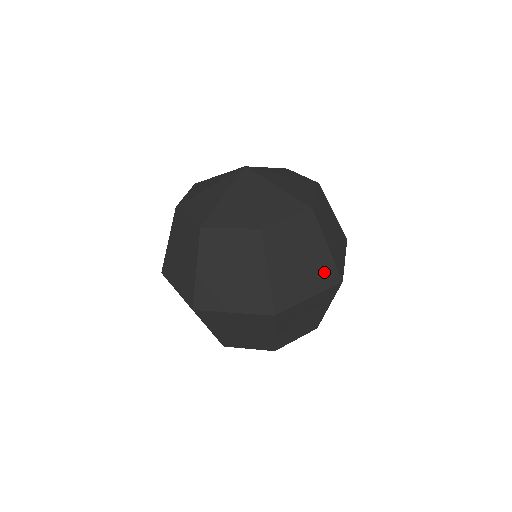
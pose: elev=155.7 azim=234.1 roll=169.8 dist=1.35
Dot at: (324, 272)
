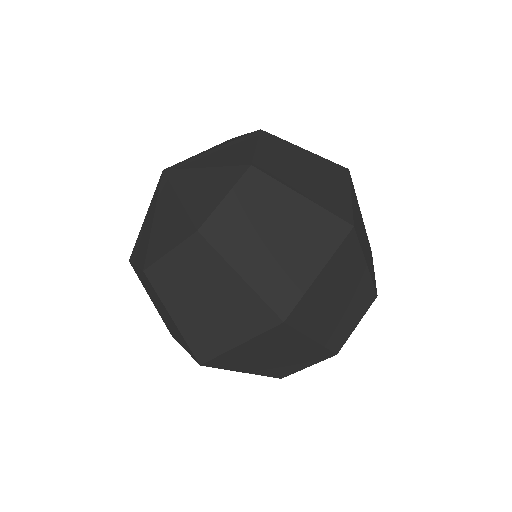
Dot at: (248, 311)
